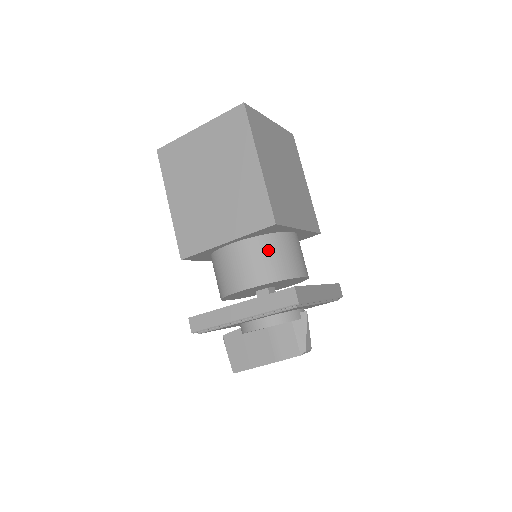
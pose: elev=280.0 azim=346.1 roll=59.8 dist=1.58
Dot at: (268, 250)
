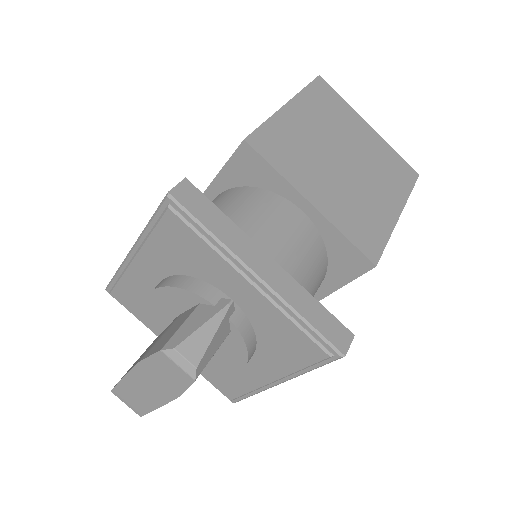
Dot at: (237, 199)
